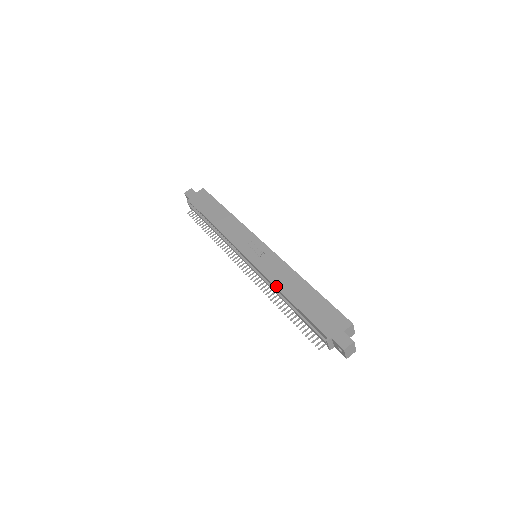
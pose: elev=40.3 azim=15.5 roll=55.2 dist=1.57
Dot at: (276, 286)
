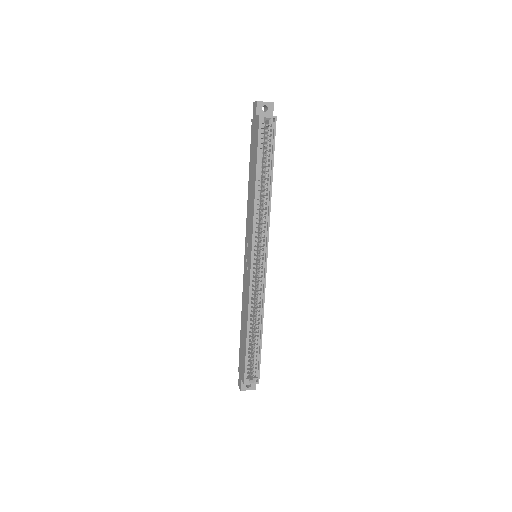
Dot at: (242, 304)
